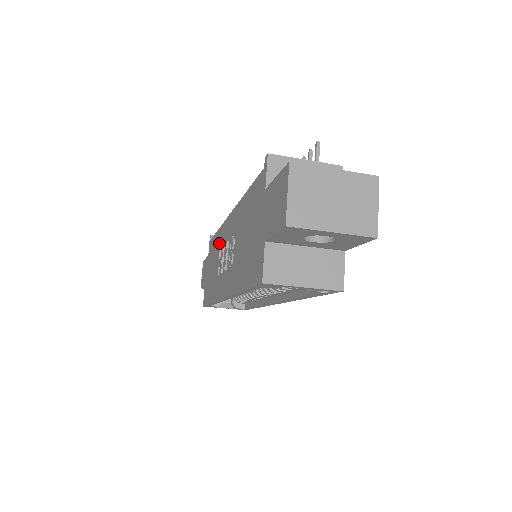
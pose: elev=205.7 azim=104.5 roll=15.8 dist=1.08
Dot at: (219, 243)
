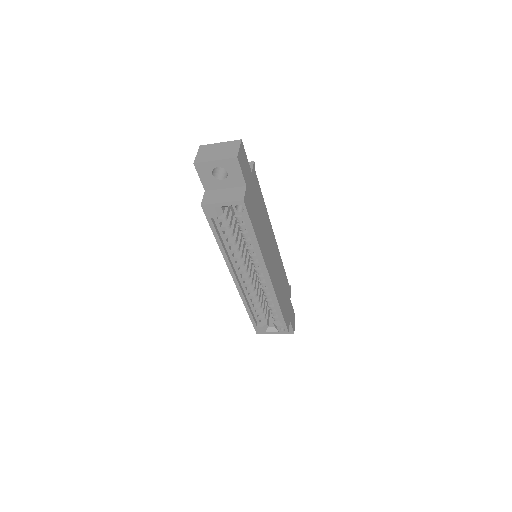
Dot at: occluded
